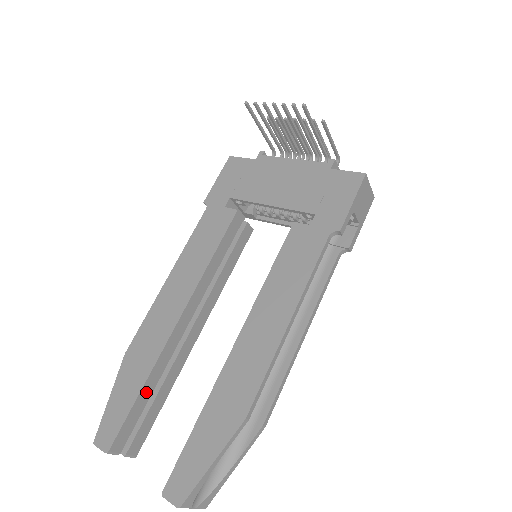
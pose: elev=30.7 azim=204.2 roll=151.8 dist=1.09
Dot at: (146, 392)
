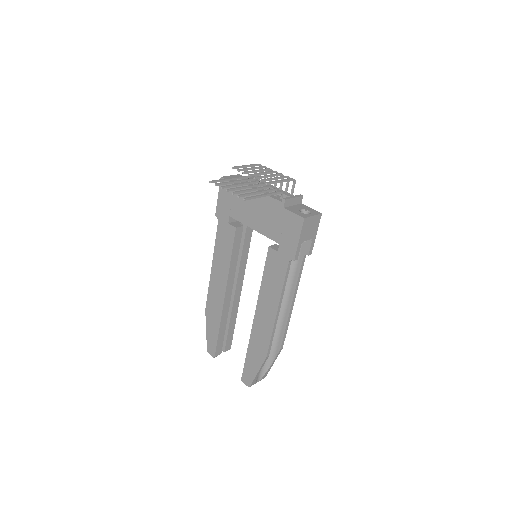
Dot at: (222, 330)
